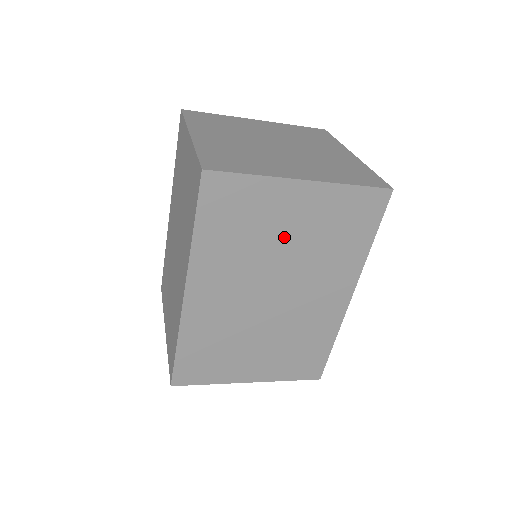
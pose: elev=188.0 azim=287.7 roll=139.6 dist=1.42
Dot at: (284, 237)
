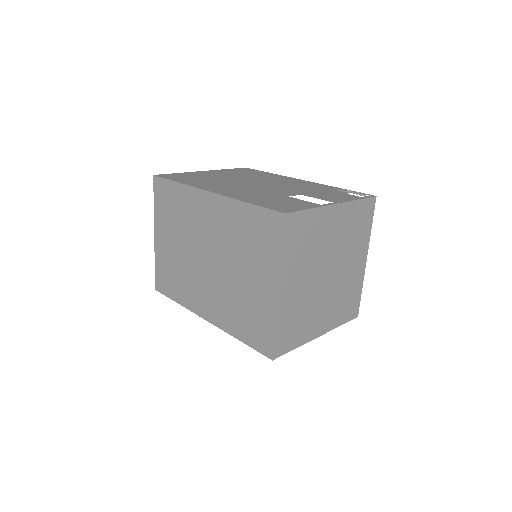
Dot at: occluded
